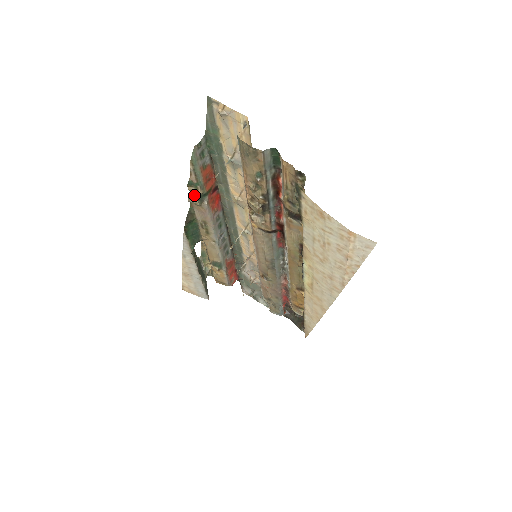
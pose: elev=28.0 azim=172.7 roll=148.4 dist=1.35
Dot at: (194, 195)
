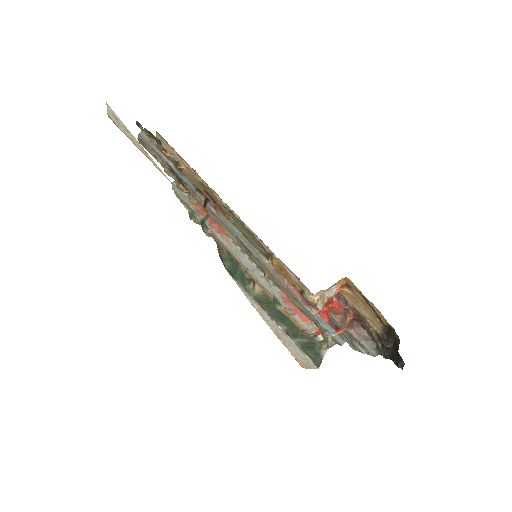
Dot at: (202, 226)
